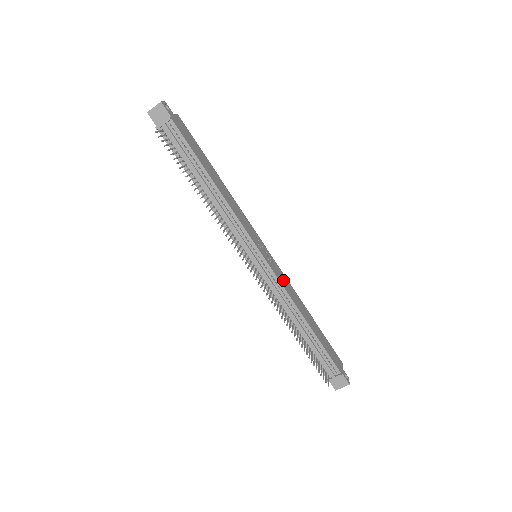
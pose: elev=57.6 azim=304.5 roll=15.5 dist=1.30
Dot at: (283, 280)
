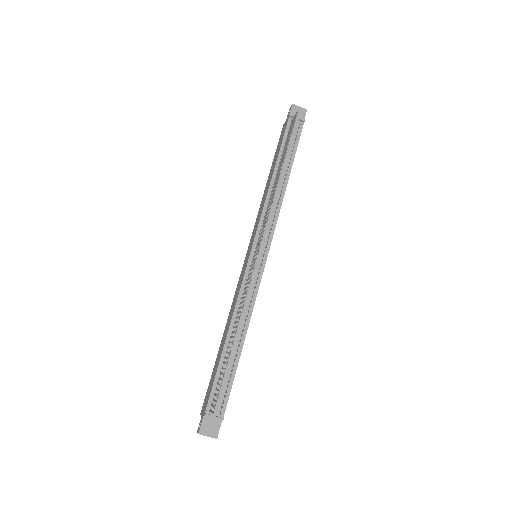
Dot at: occluded
